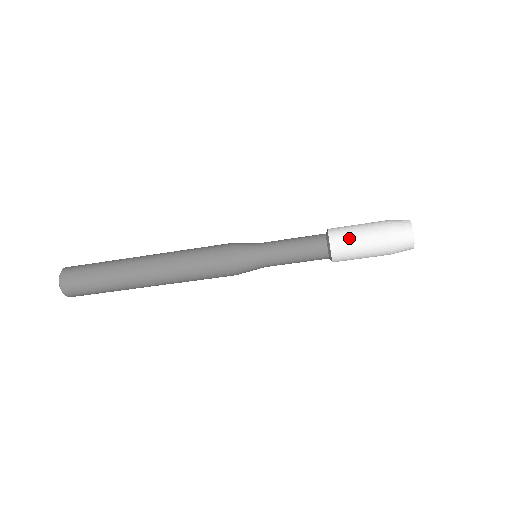
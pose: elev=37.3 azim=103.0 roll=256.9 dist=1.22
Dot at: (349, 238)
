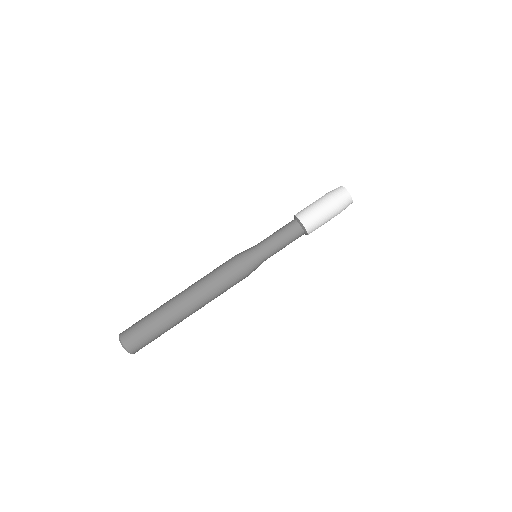
Dot at: (312, 215)
